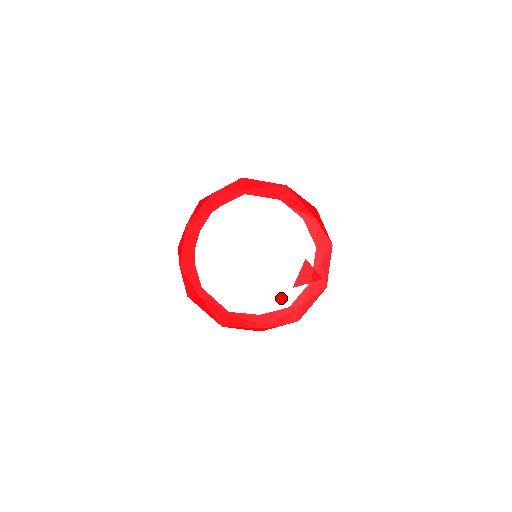
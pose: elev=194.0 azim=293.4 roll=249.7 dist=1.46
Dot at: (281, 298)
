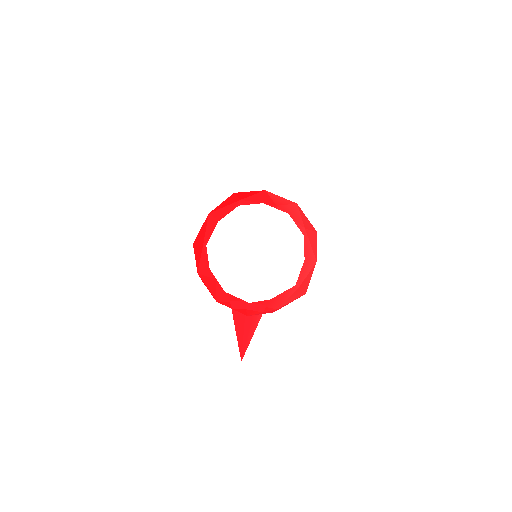
Dot at: (298, 255)
